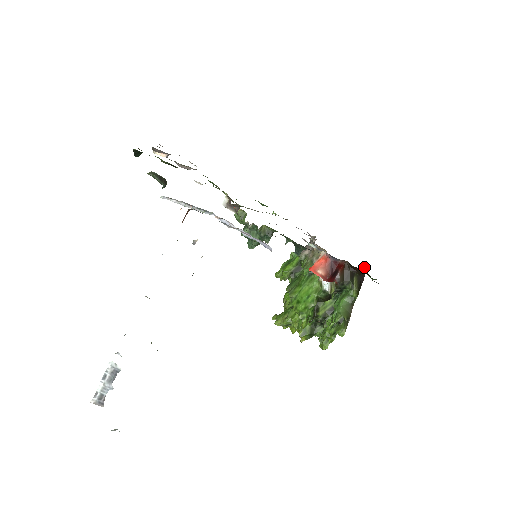
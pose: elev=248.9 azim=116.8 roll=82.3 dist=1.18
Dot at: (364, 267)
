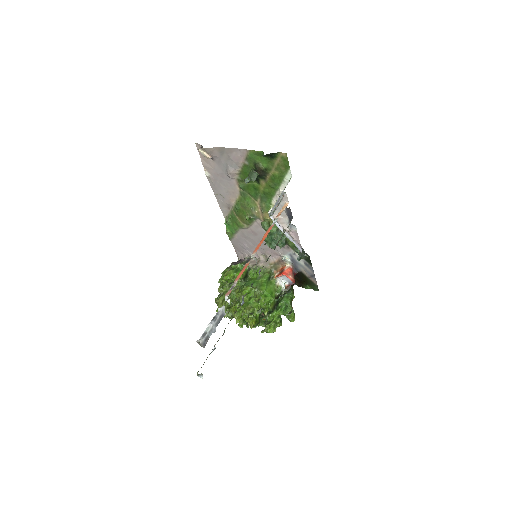
Dot at: occluded
